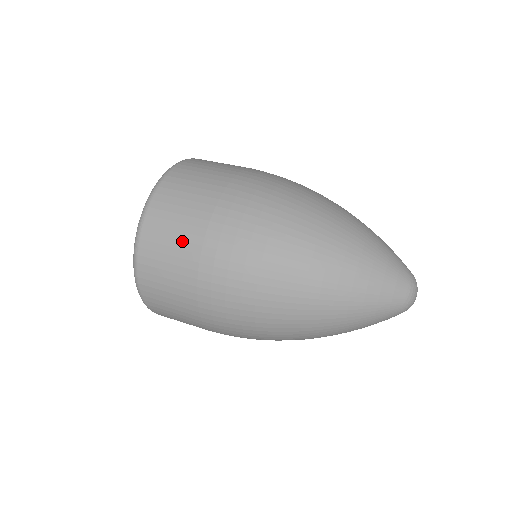
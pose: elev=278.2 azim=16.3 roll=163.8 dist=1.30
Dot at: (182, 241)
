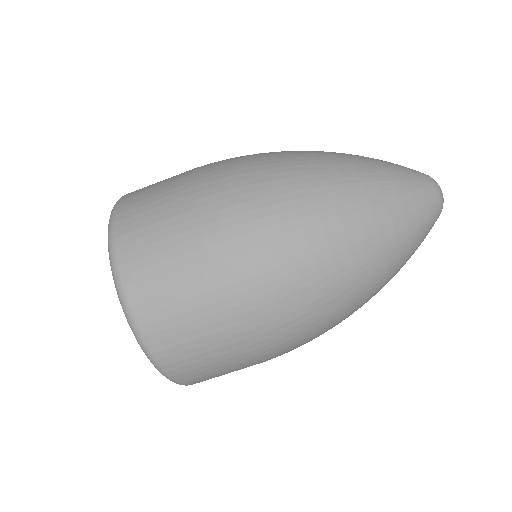
Dot at: (174, 246)
